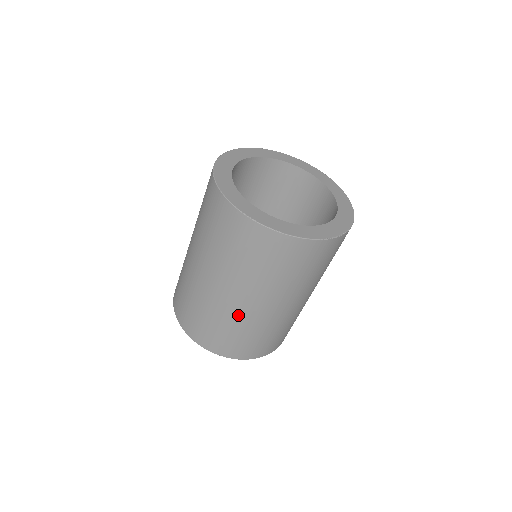
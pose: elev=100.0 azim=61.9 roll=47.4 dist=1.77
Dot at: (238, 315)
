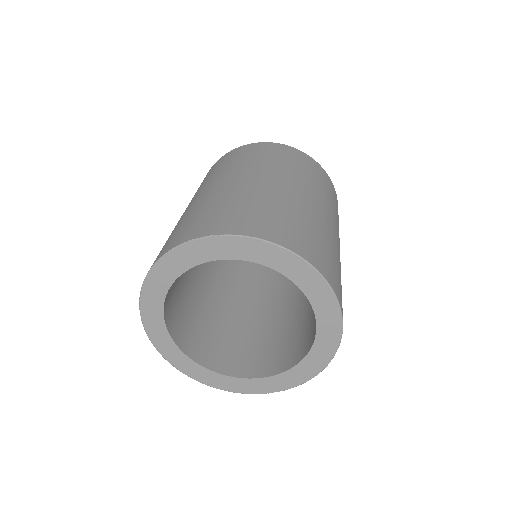
Dot at: occluded
